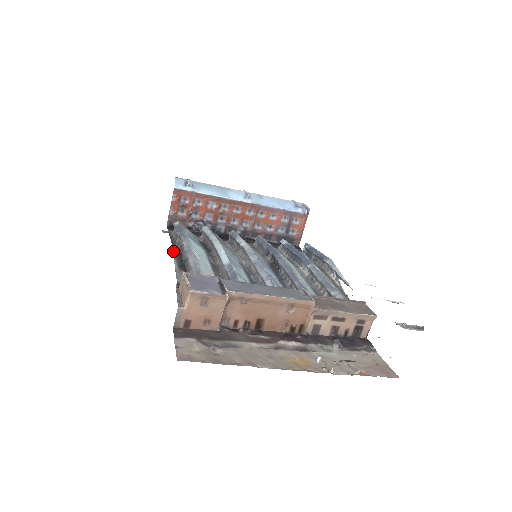
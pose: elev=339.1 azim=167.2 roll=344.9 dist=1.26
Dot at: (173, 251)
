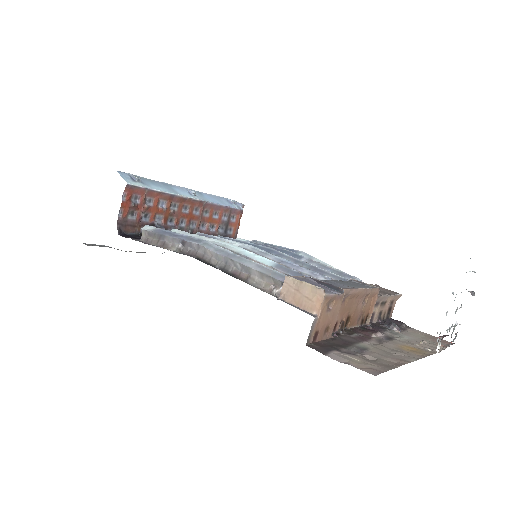
Dot at: occluded
